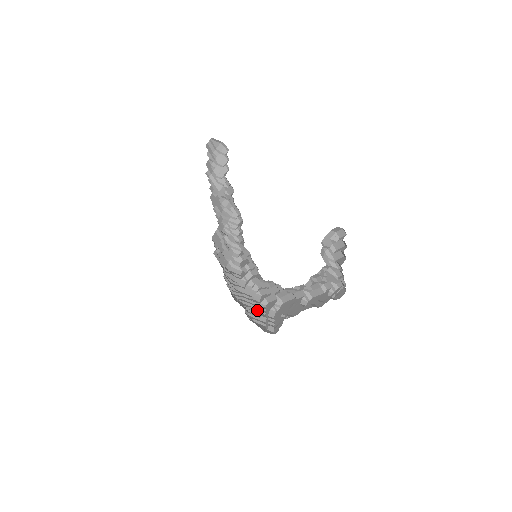
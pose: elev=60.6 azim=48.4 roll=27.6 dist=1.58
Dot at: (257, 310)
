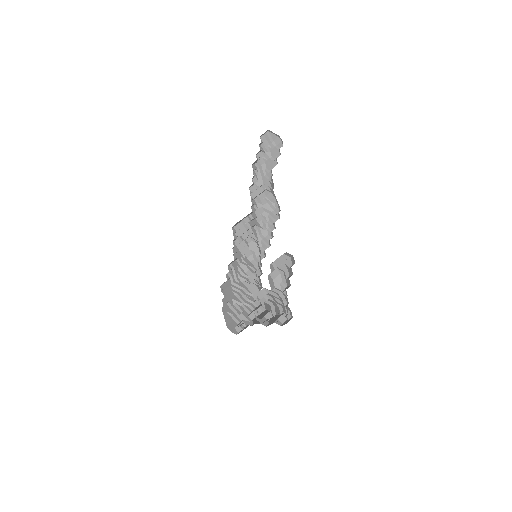
Dot at: (244, 307)
